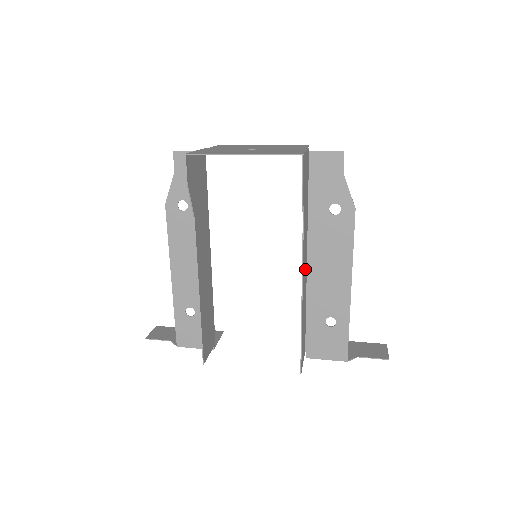
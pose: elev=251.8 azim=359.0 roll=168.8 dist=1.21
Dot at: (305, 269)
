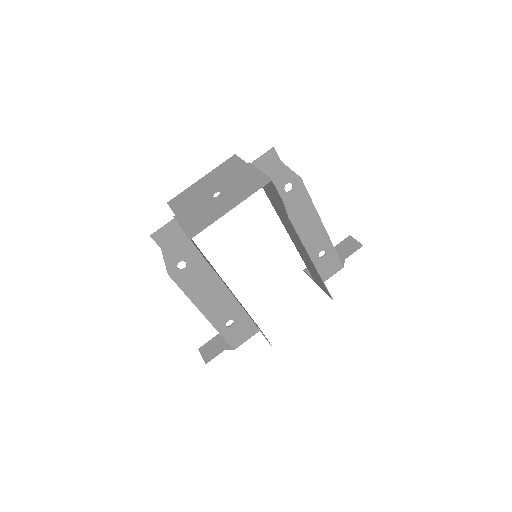
Dot at: (295, 239)
